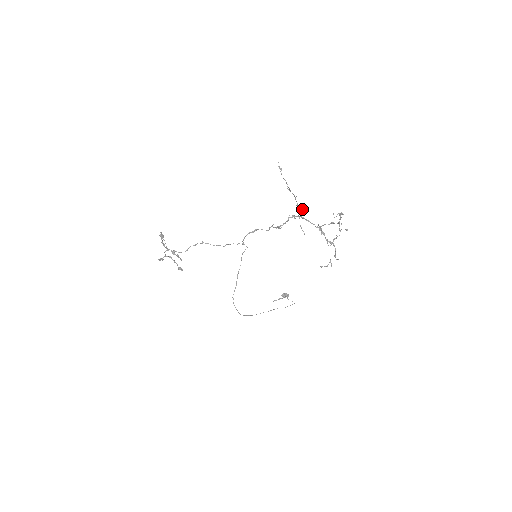
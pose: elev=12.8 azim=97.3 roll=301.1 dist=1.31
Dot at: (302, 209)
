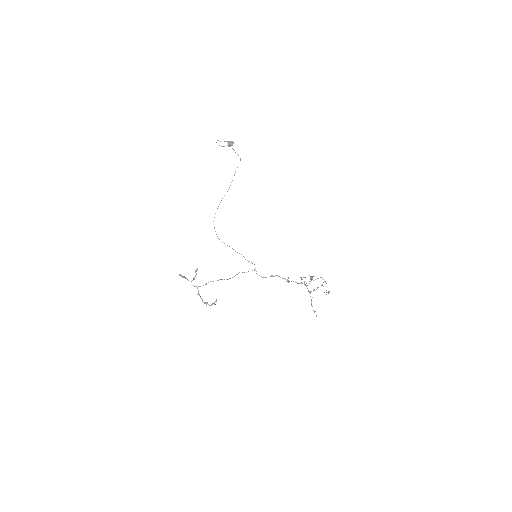
Dot at: (310, 293)
